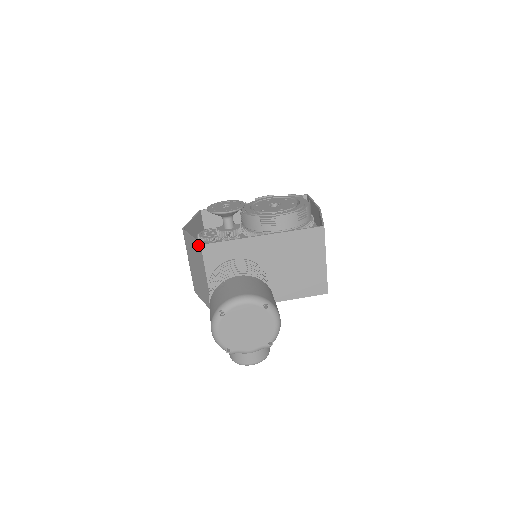
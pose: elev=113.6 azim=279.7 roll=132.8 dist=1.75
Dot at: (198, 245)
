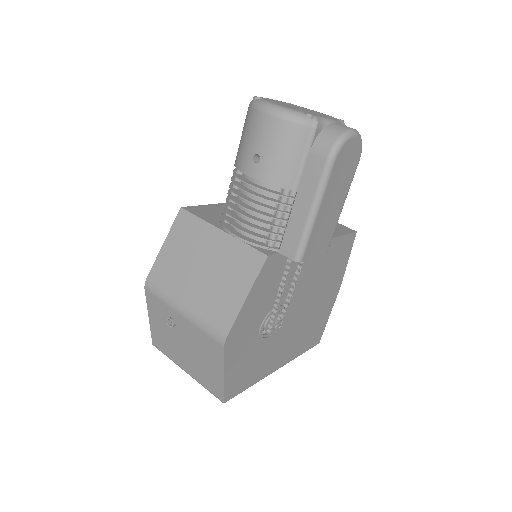
Dot at: (178, 219)
